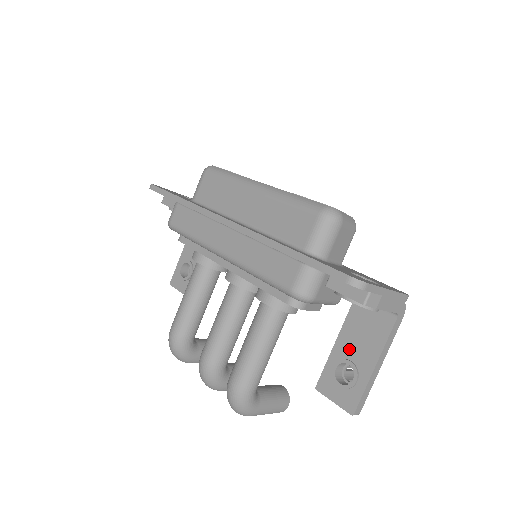
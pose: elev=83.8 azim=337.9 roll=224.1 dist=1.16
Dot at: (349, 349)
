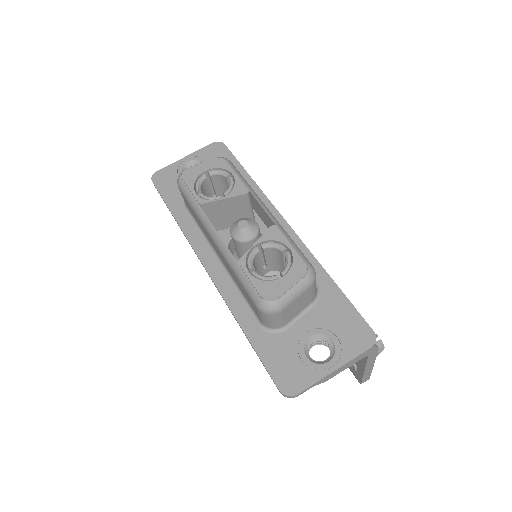
Dot at: occluded
